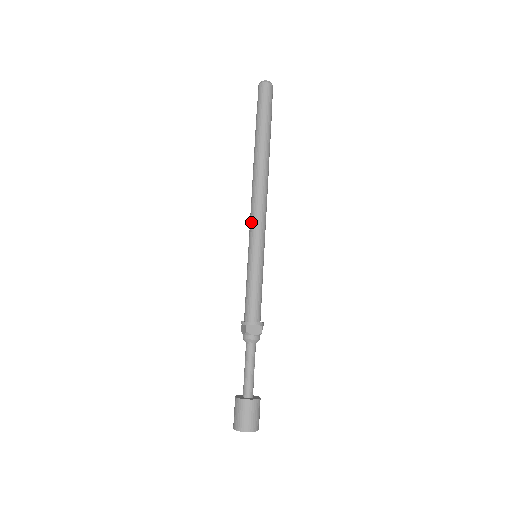
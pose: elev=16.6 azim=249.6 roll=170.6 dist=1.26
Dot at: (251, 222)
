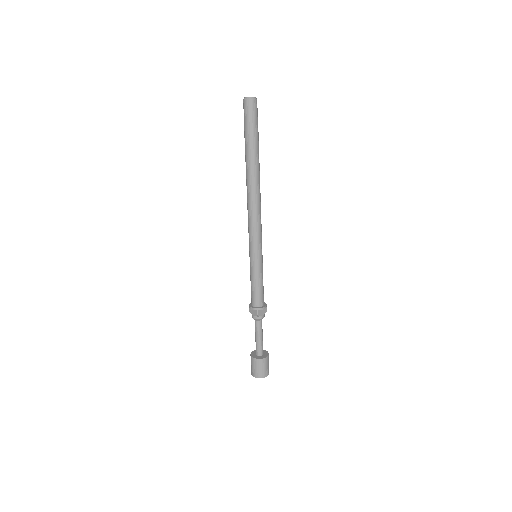
Dot at: (251, 231)
